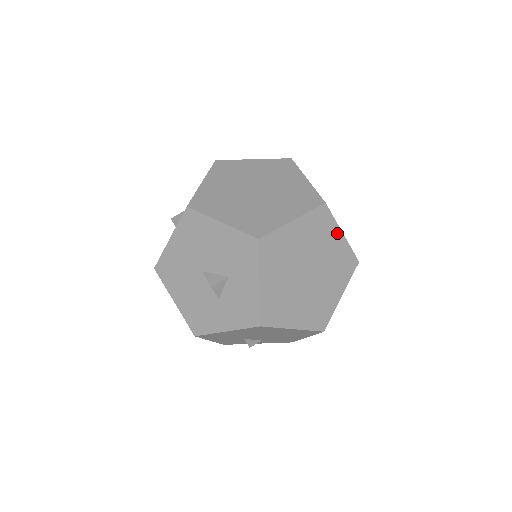
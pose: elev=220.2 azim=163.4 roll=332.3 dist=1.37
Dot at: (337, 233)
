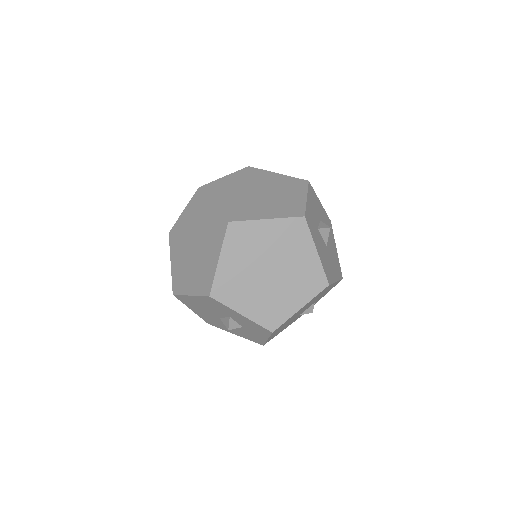
Dot at: (262, 225)
